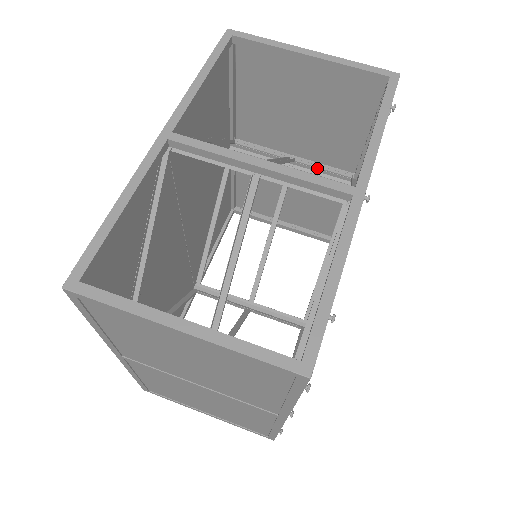
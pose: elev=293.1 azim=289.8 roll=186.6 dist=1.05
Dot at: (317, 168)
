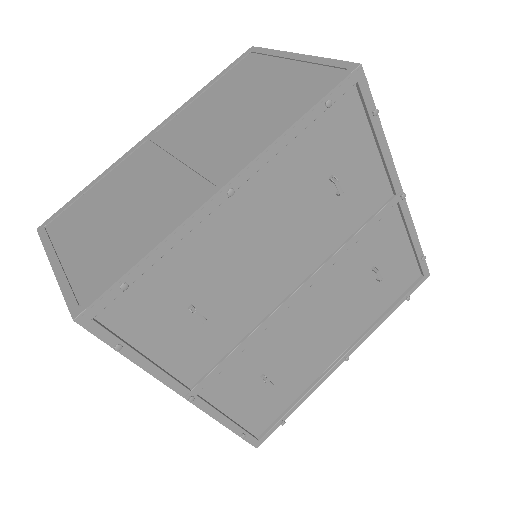
Dot at: occluded
